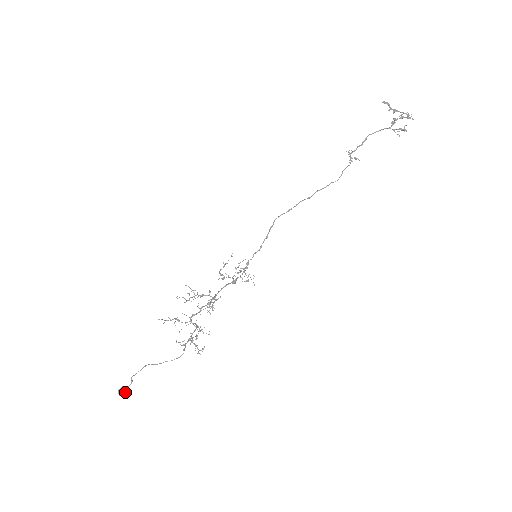
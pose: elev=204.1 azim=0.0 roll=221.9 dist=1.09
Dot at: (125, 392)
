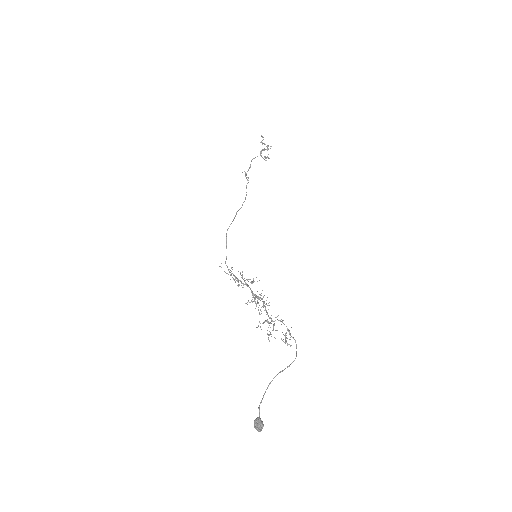
Dot at: occluded
